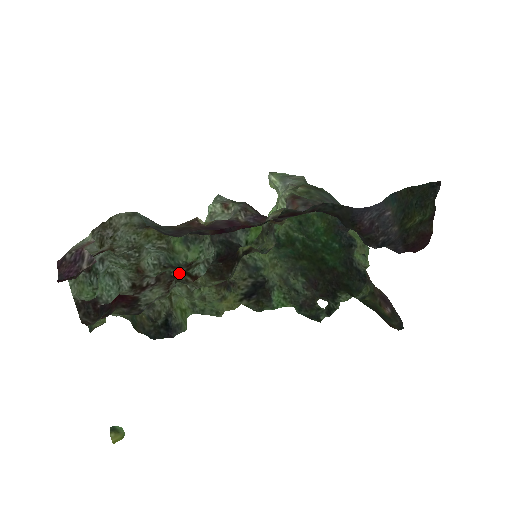
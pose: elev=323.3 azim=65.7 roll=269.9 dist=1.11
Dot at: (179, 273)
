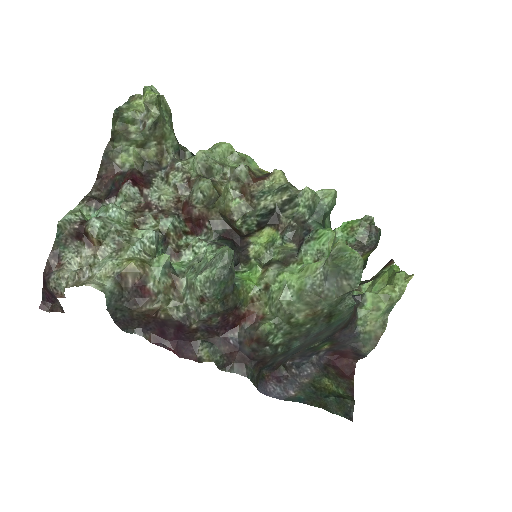
Dot at: (179, 224)
